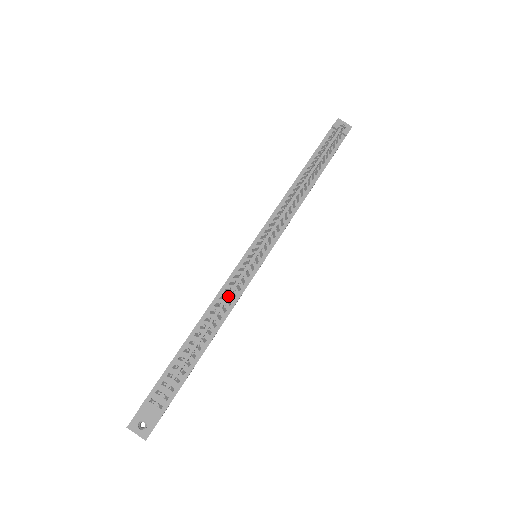
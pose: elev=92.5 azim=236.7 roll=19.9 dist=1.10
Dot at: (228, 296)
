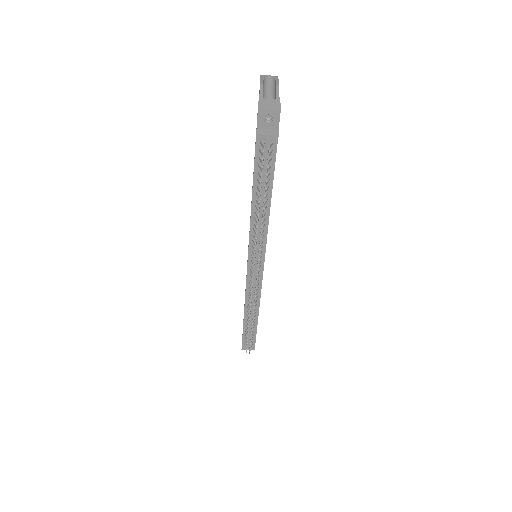
Dot at: (252, 299)
